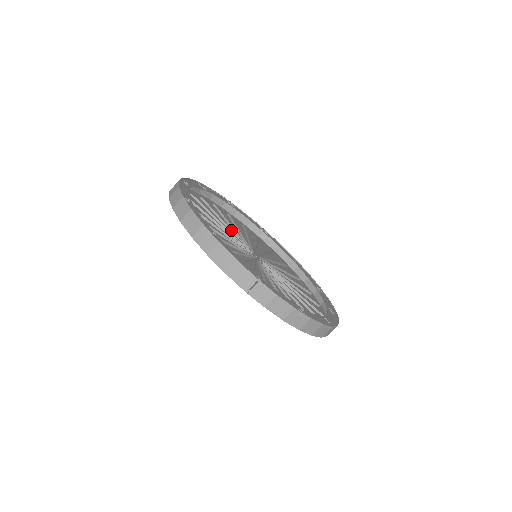
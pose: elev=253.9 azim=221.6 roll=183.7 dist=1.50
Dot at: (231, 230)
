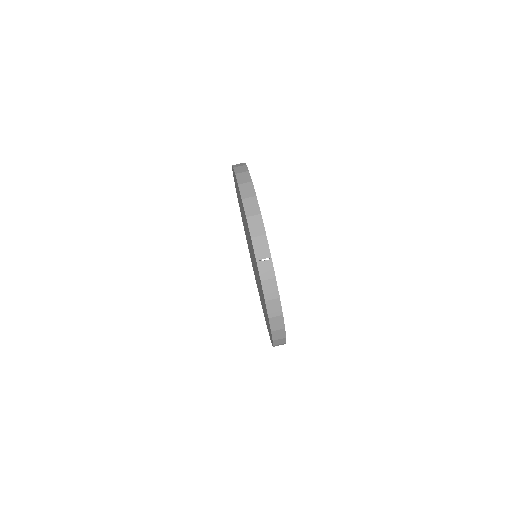
Dot at: occluded
